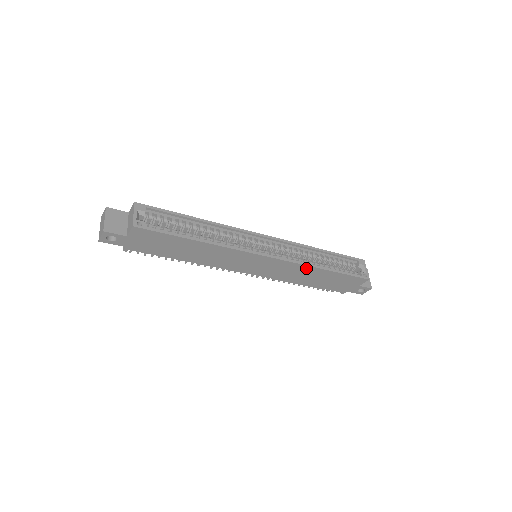
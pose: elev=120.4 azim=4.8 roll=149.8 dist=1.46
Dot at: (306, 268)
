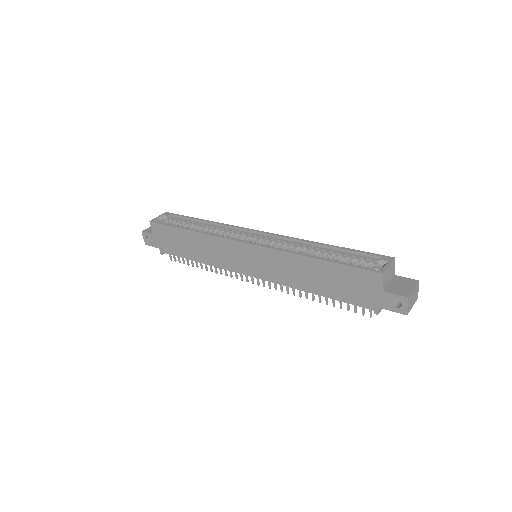
Dot at: (291, 258)
